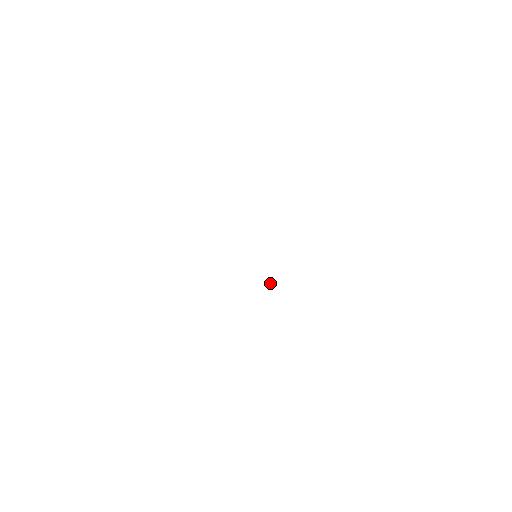
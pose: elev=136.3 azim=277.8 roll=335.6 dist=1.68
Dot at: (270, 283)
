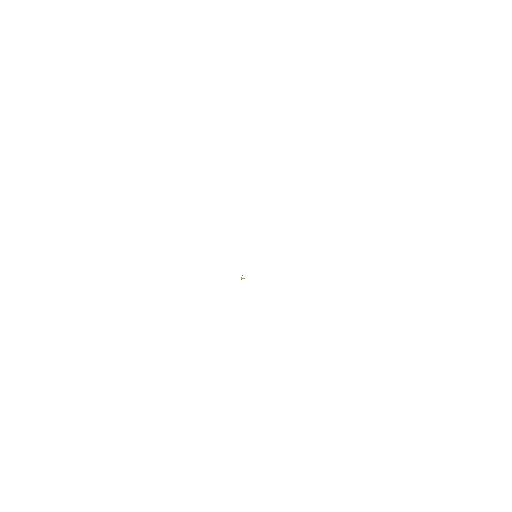
Dot at: occluded
